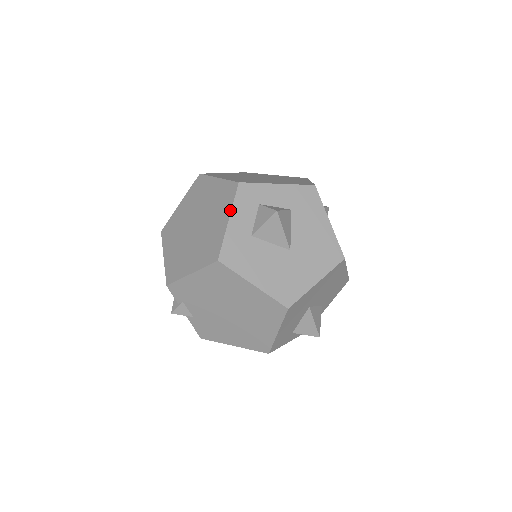
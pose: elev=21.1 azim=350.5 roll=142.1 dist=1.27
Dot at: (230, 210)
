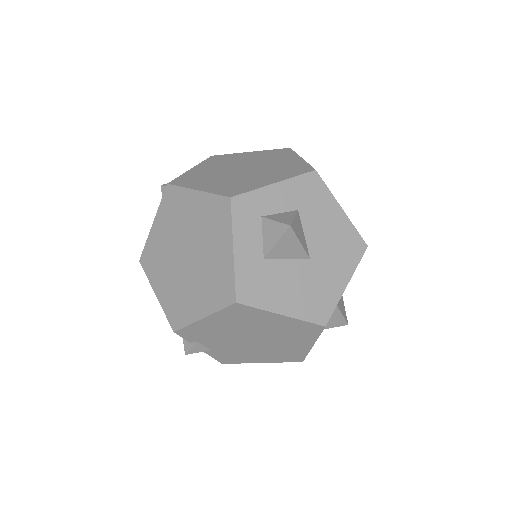
Dot at: (231, 236)
